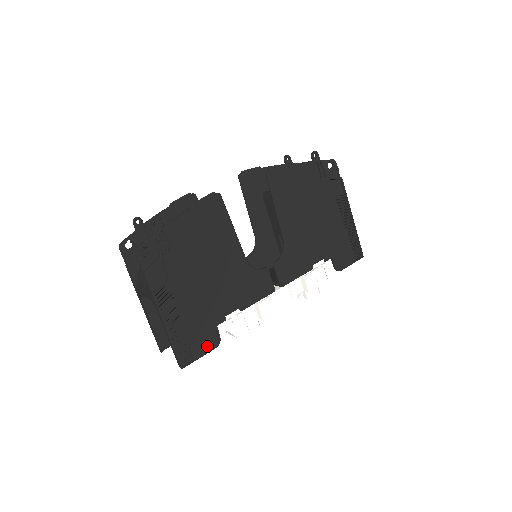
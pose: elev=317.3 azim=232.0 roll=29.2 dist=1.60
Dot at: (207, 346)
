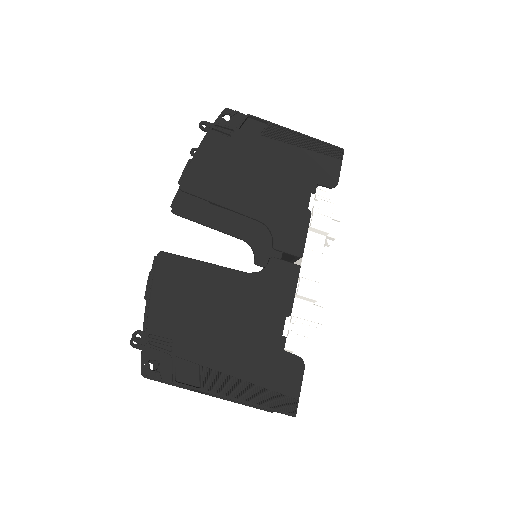
Dot at: (295, 375)
